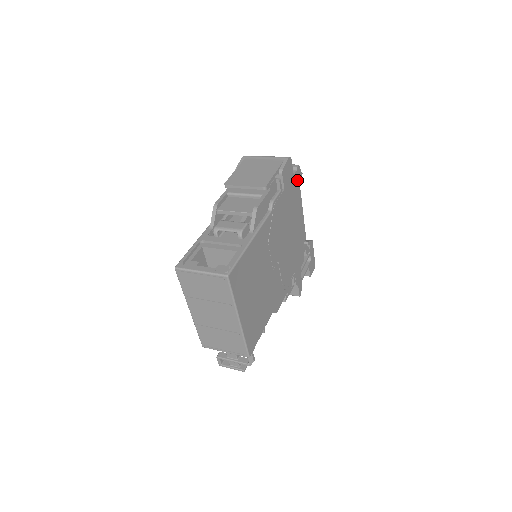
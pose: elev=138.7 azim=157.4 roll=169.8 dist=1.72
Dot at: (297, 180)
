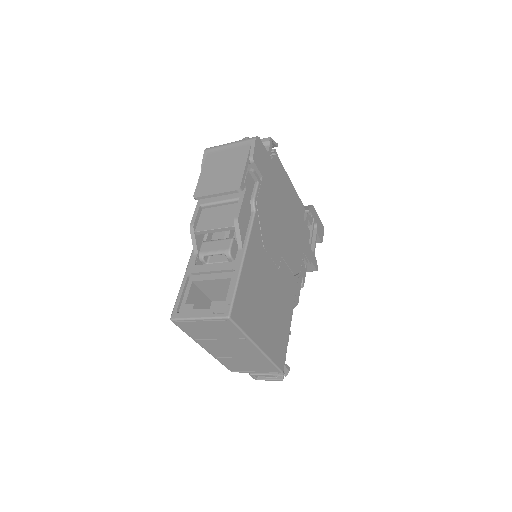
Dot at: (274, 155)
